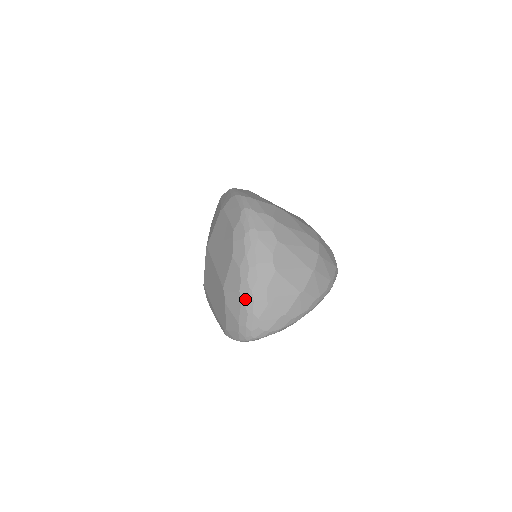
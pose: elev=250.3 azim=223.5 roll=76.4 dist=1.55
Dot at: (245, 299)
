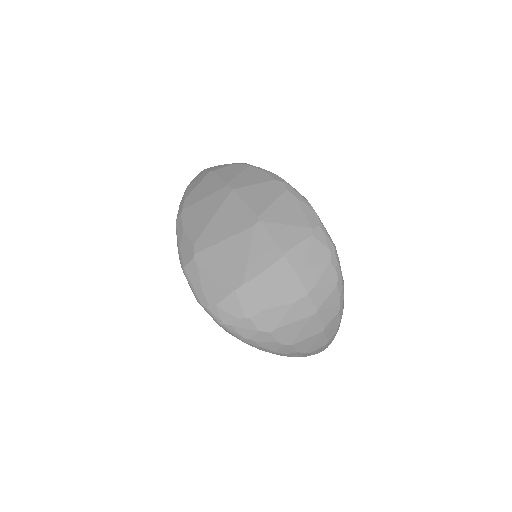
Dot at: occluded
